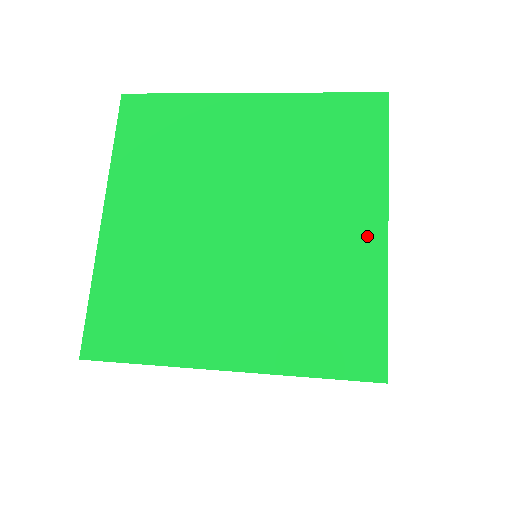
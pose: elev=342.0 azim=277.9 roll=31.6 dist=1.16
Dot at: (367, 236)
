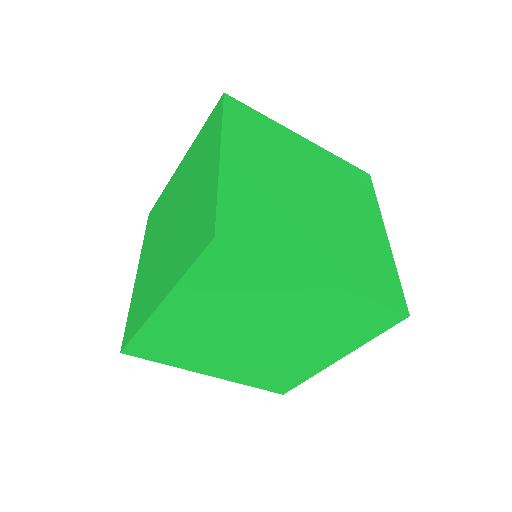
Dot at: occluded
